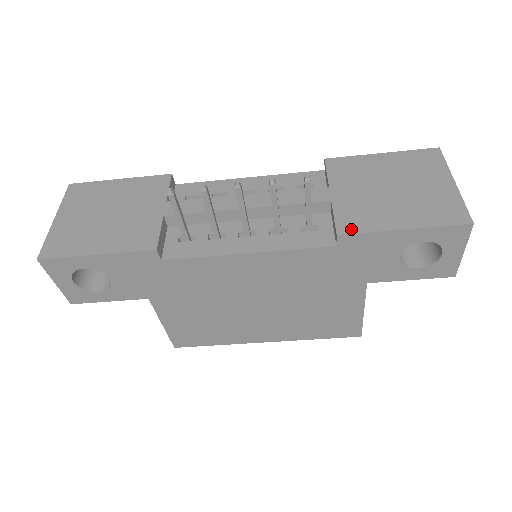
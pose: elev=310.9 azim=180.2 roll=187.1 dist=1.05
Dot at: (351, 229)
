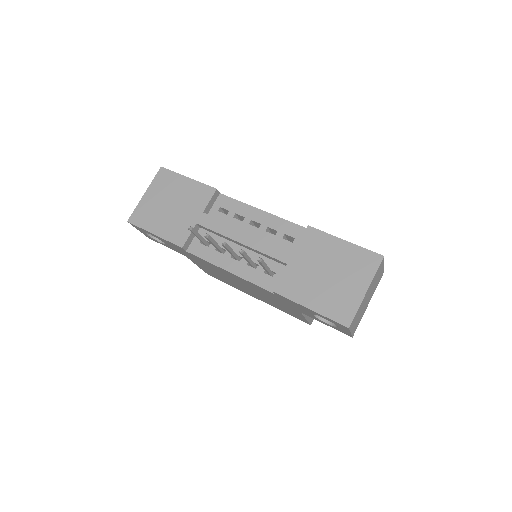
Dot at: (283, 292)
